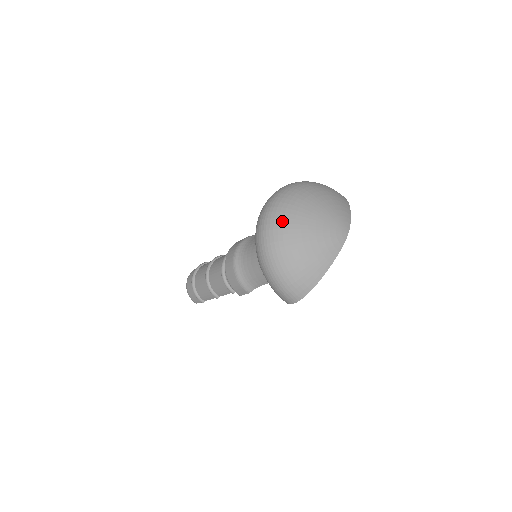
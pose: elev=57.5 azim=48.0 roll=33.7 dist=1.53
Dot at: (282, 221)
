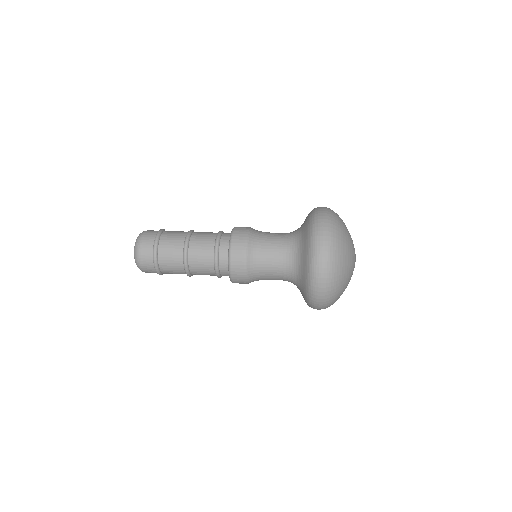
Dot at: (339, 274)
